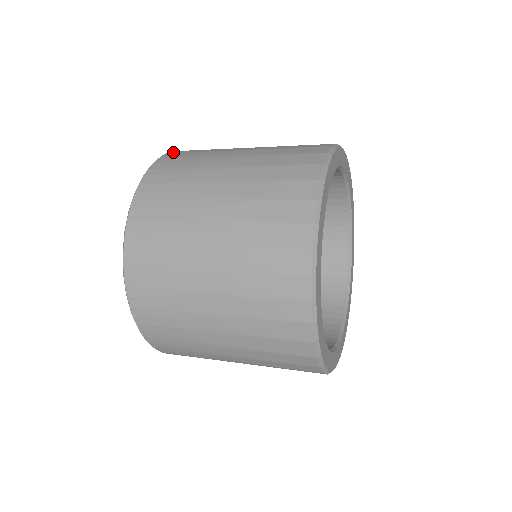
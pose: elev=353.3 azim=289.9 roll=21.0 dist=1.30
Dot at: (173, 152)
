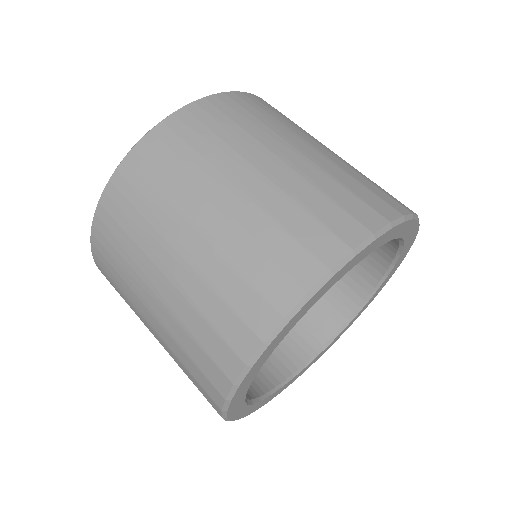
Dot at: (191, 108)
